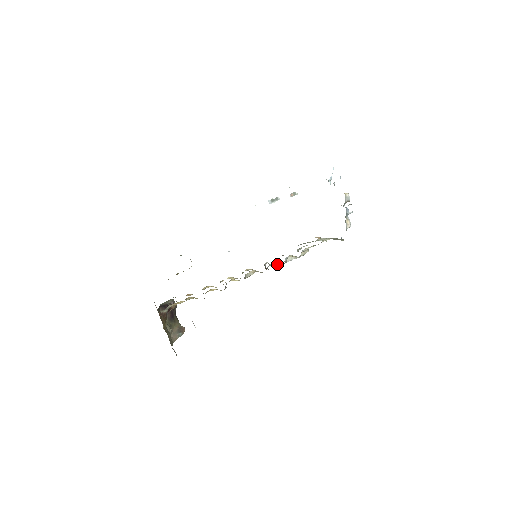
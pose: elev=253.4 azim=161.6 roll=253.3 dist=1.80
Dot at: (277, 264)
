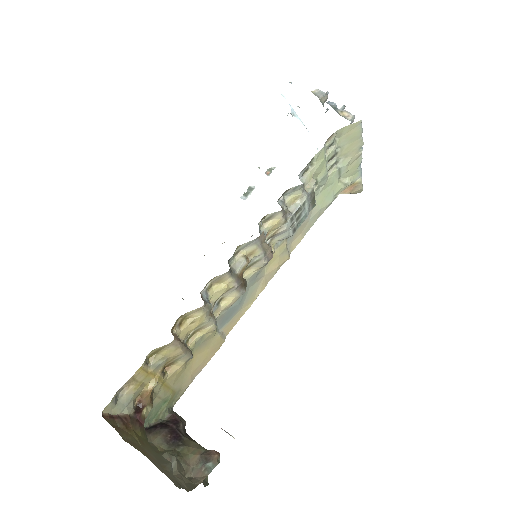
Dot at: (273, 220)
